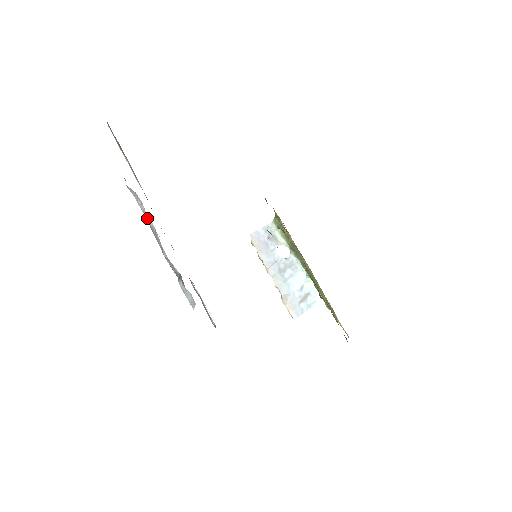
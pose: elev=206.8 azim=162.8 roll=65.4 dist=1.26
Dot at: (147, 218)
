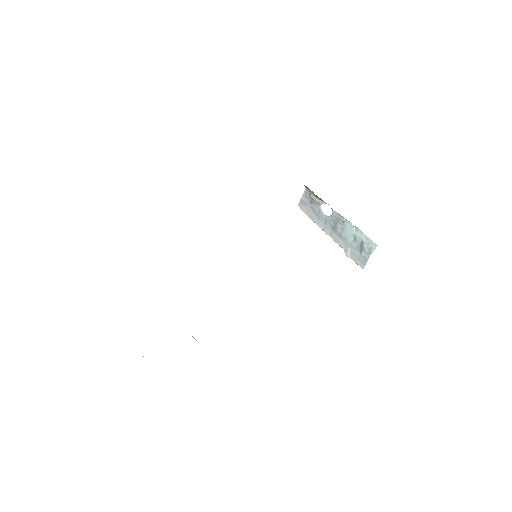
Dot at: occluded
